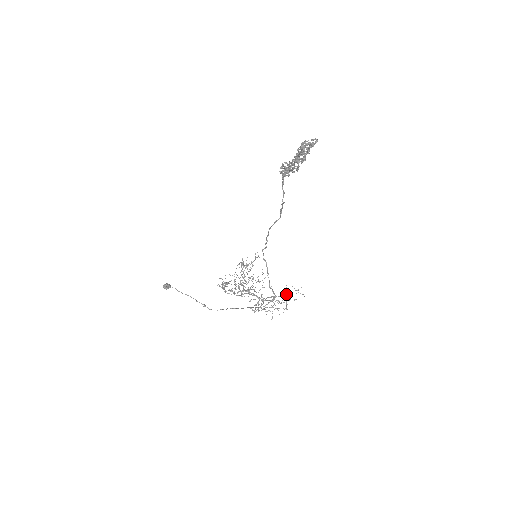
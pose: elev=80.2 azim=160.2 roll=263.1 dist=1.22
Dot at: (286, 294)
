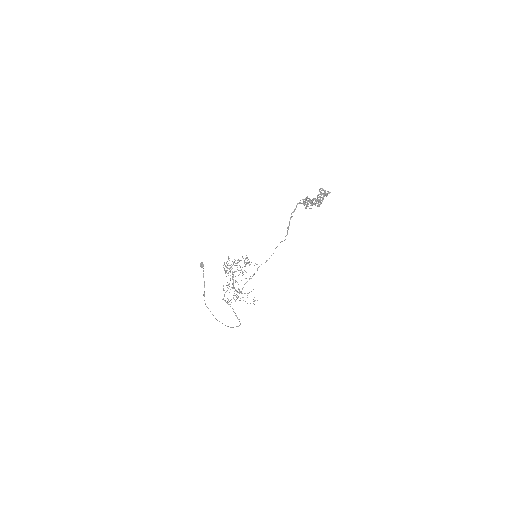
Dot at: occluded
